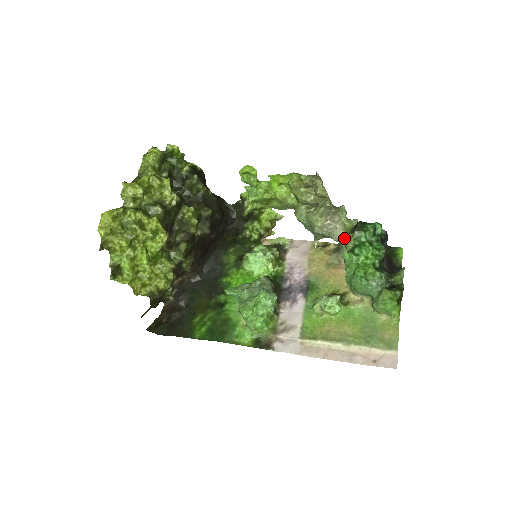
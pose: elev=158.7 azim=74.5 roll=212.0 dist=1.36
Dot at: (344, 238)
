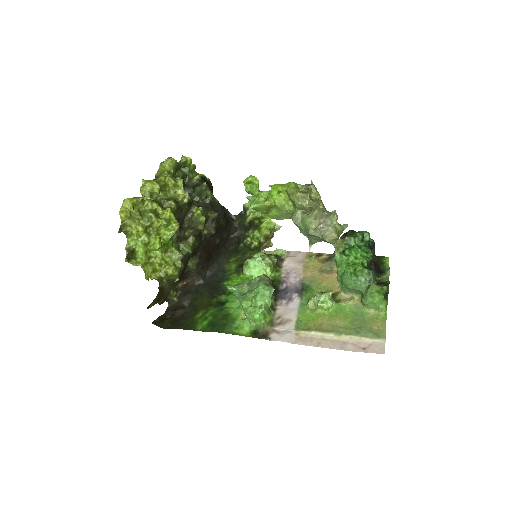
Dot at: (335, 239)
